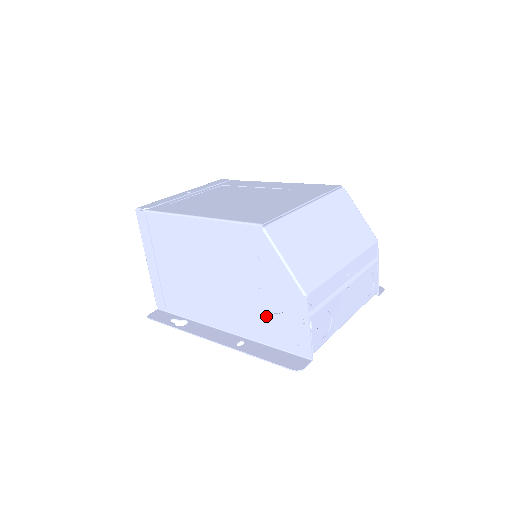
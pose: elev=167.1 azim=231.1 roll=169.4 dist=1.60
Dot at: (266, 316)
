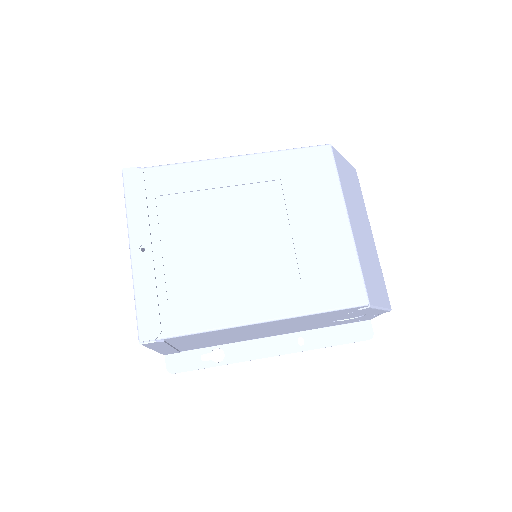
Dot at: occluded
